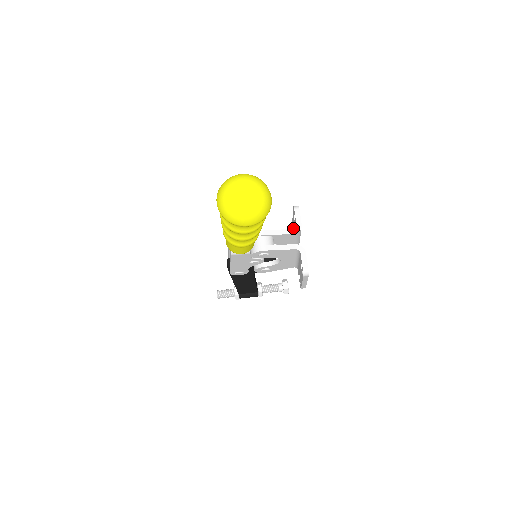
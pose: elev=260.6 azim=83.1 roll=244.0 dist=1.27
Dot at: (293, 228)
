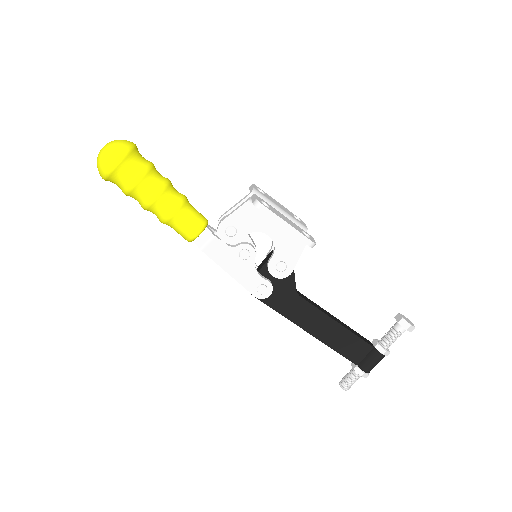
Dot at: occluded
